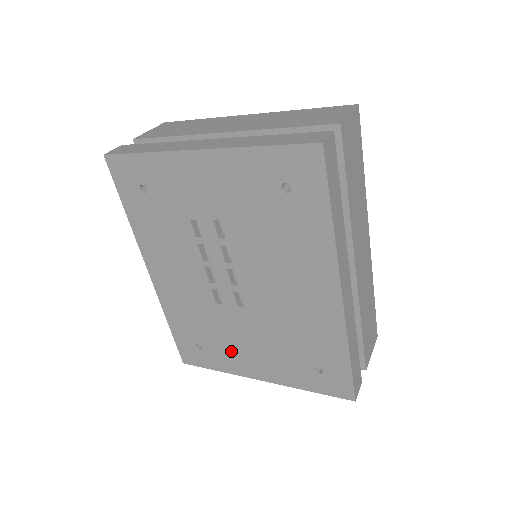
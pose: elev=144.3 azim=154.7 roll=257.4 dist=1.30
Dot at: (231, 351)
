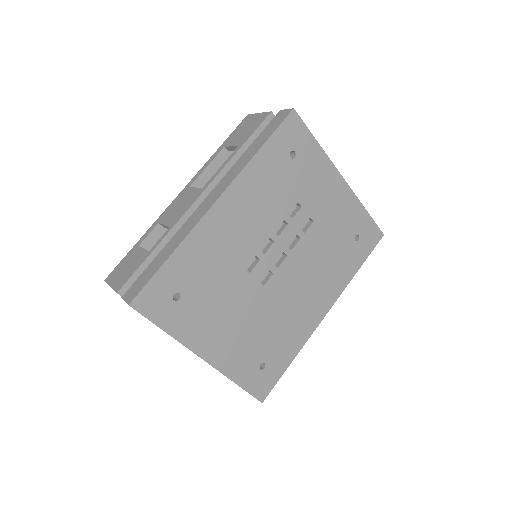
Dot at: (208, 318)
